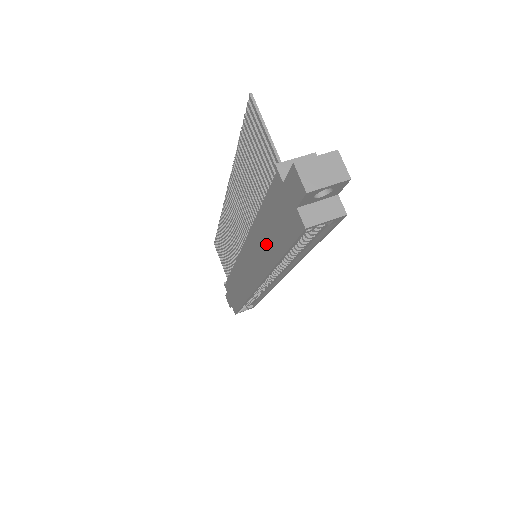
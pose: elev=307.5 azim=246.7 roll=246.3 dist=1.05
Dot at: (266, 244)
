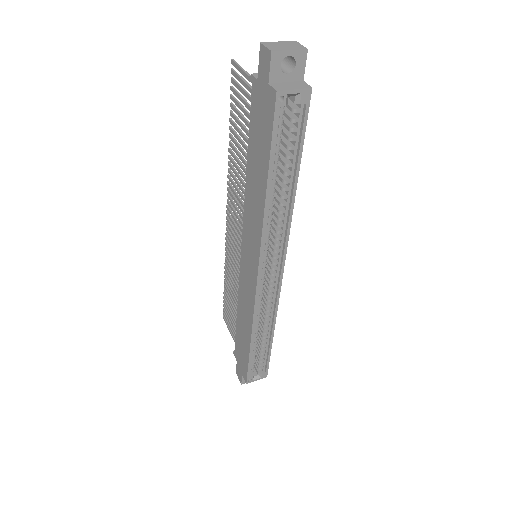
Dot at: (256, 187)
